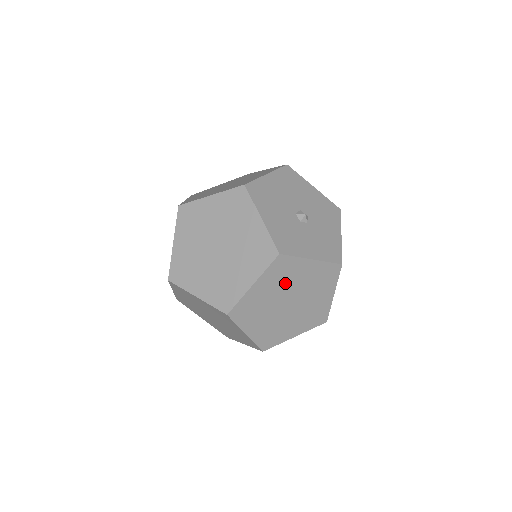
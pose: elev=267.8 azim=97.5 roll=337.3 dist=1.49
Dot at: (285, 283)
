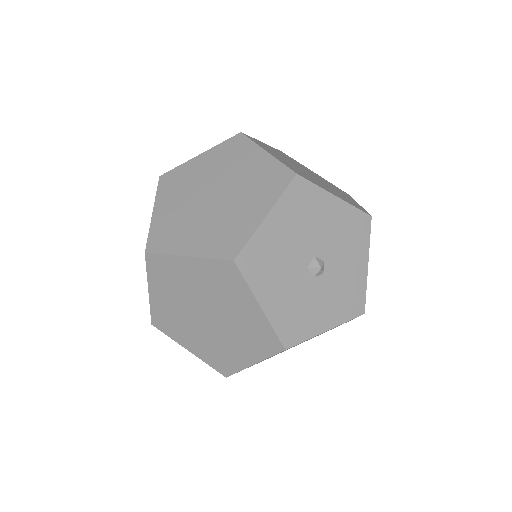
Dot at: occluded
